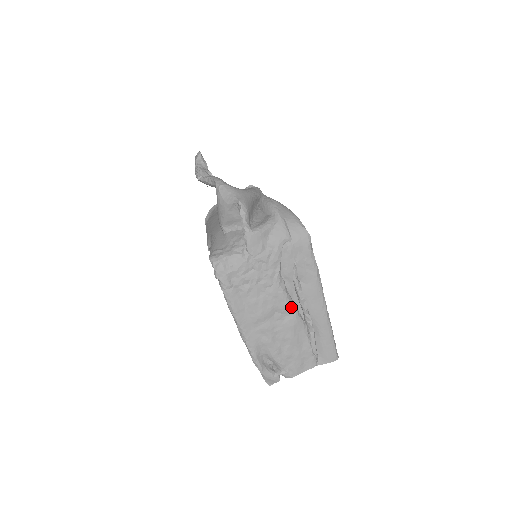
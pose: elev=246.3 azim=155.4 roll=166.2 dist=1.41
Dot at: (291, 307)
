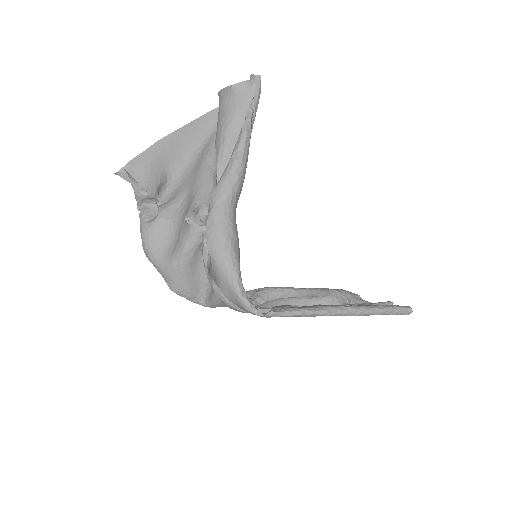
Dot at: occluded
